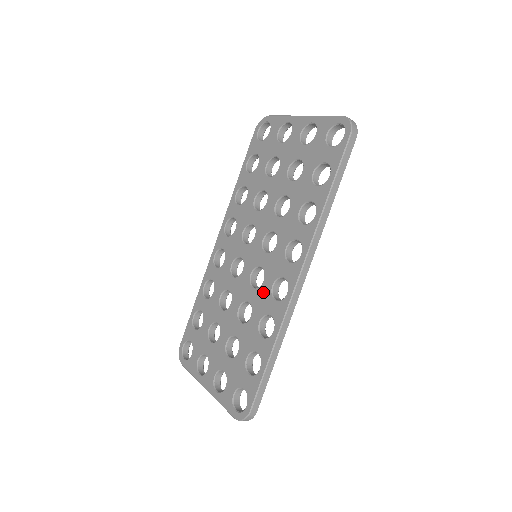
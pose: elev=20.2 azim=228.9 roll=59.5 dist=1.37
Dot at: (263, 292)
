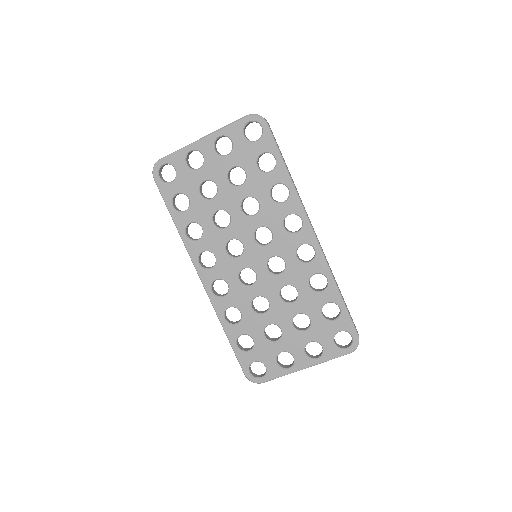
Dot at: (293, 268)
